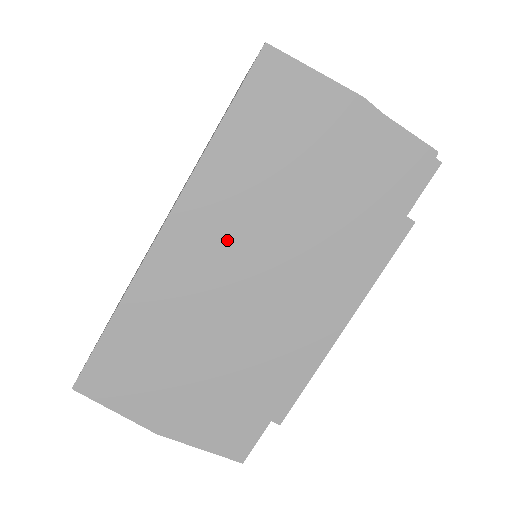
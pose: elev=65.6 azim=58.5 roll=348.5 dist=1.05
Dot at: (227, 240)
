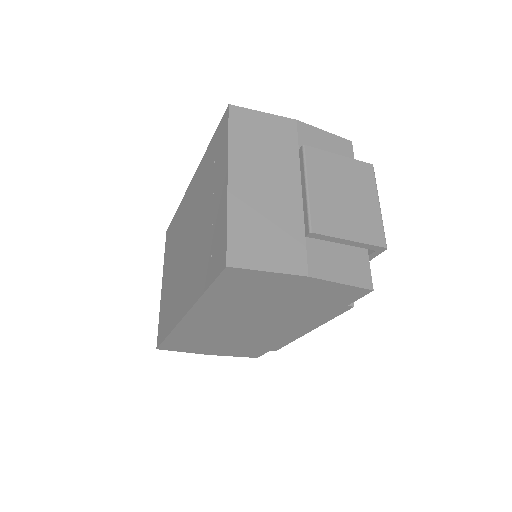
Dot at: (226, 318)
